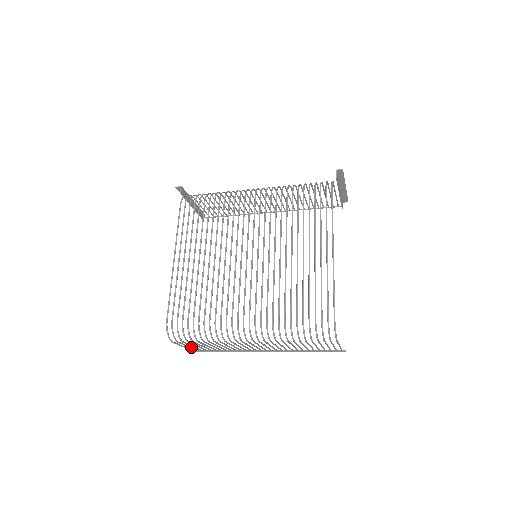
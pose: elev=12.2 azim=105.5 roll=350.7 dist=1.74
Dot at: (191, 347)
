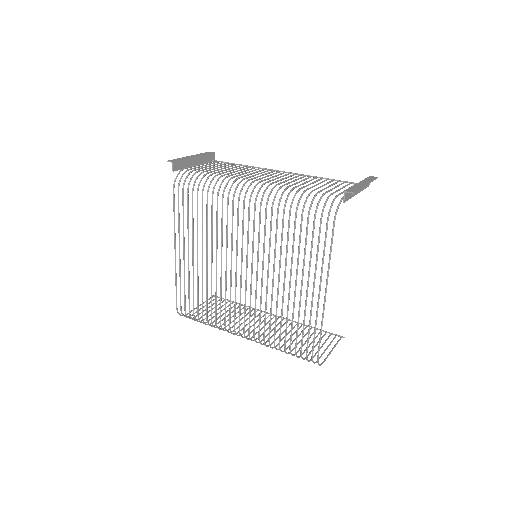
Dot at: (208, 303)
